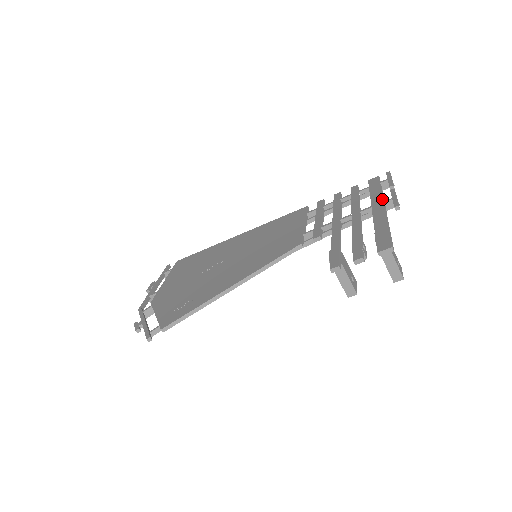
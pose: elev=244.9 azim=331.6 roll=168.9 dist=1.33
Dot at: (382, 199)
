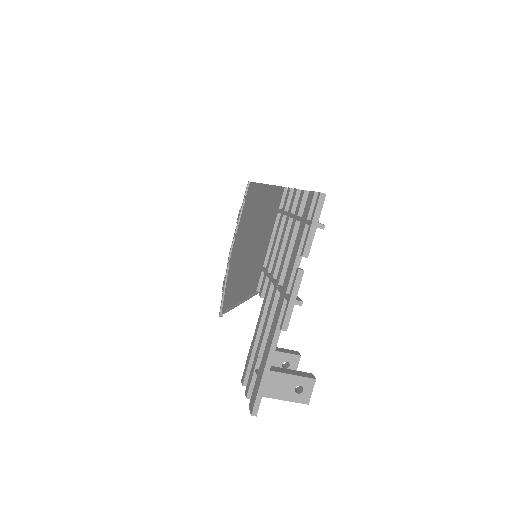
Dot at: (287, 286)
